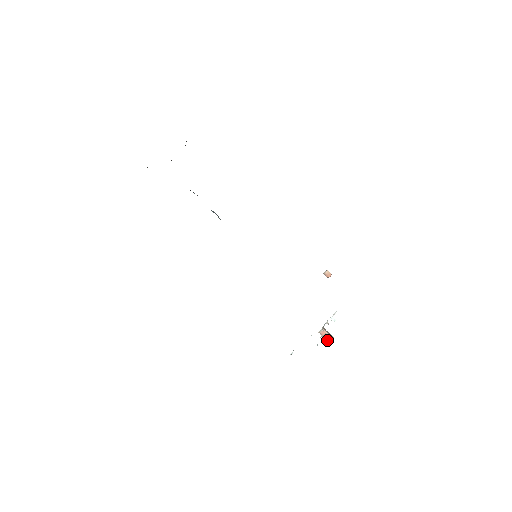
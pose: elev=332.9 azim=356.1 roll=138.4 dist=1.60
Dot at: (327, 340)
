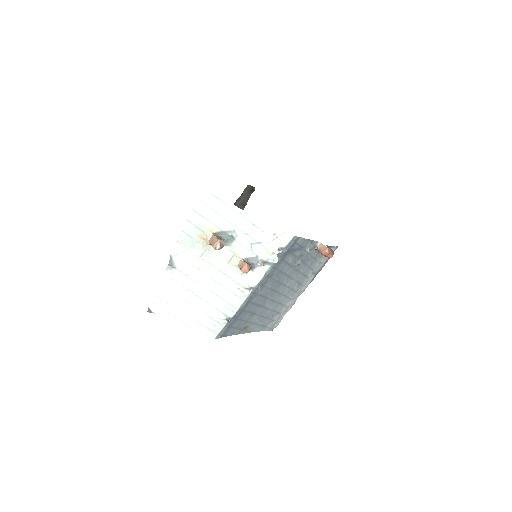
Dot at: (212, 244)
